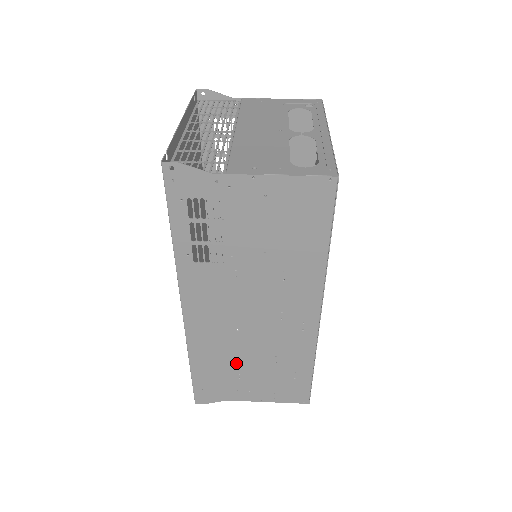
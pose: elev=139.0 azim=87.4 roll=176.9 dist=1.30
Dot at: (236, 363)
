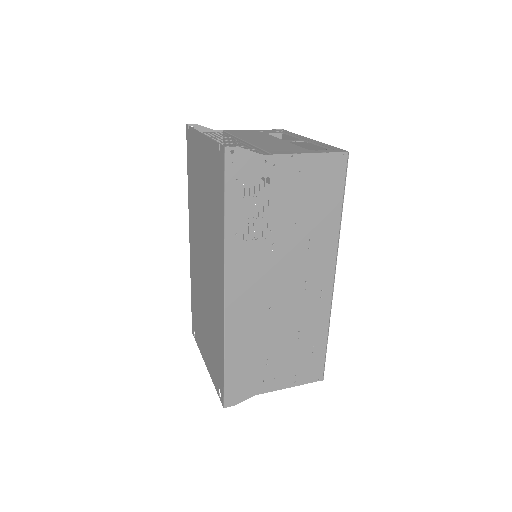
Dot at: (265, 347)
